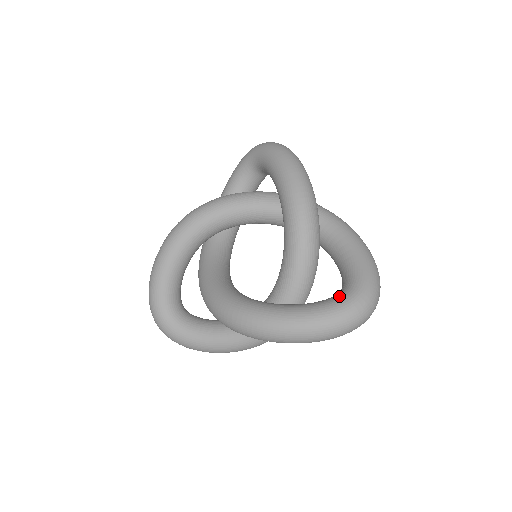
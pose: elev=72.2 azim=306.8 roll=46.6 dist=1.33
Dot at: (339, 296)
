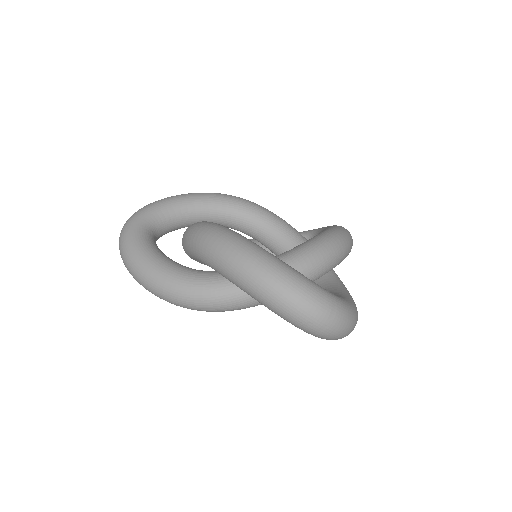
Dot at: occluded
